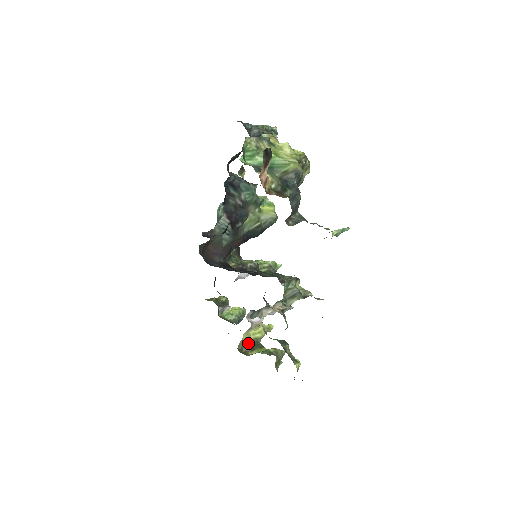
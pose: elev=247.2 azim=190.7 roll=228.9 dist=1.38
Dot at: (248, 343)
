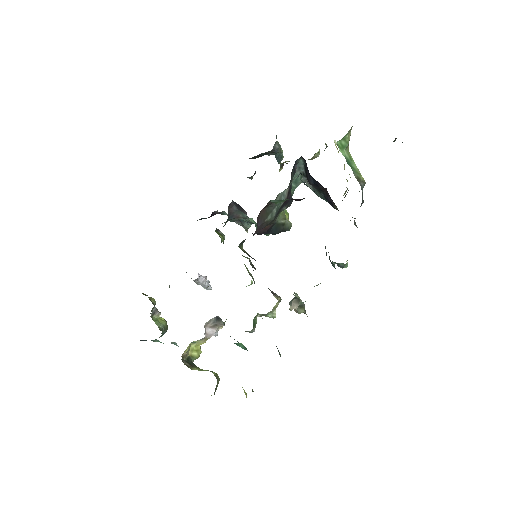
Dot at: (185, 358)
